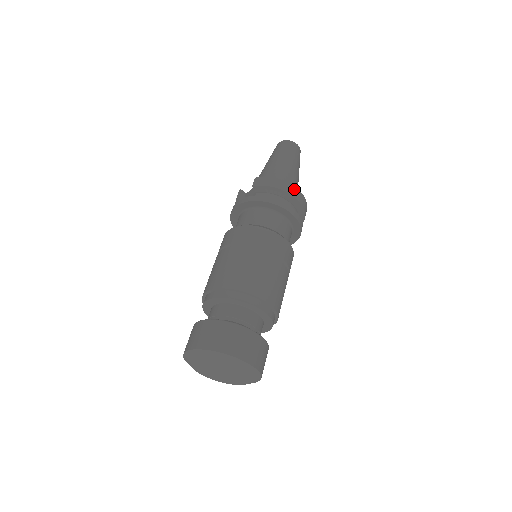
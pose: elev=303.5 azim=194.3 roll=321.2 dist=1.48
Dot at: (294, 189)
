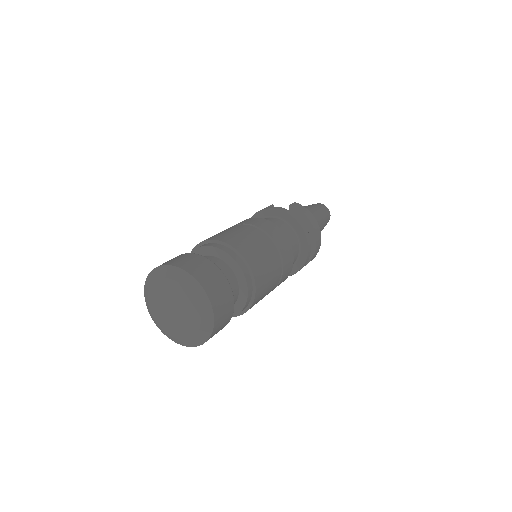
Dot at: (319, 232)
